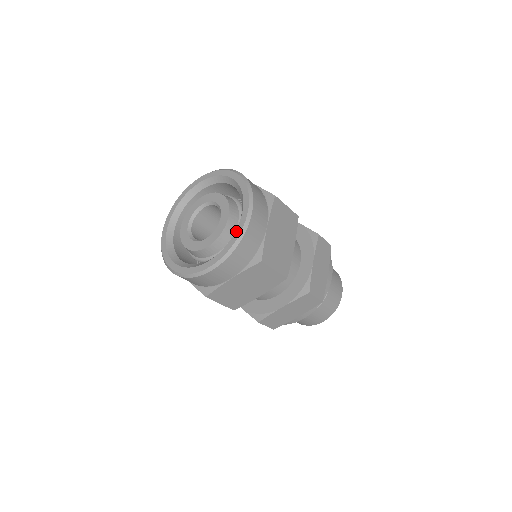
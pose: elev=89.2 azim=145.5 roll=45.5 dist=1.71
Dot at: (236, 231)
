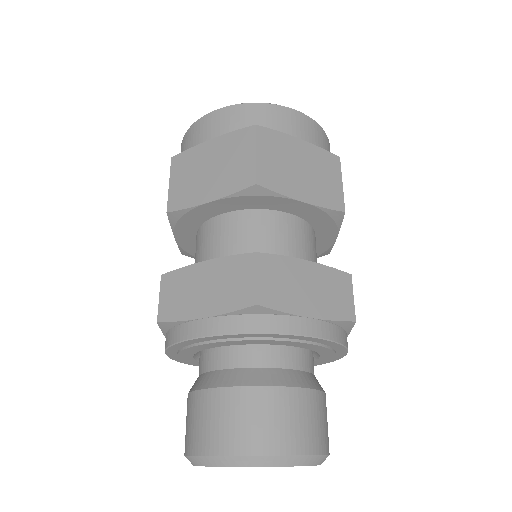
Dot at: occluded
